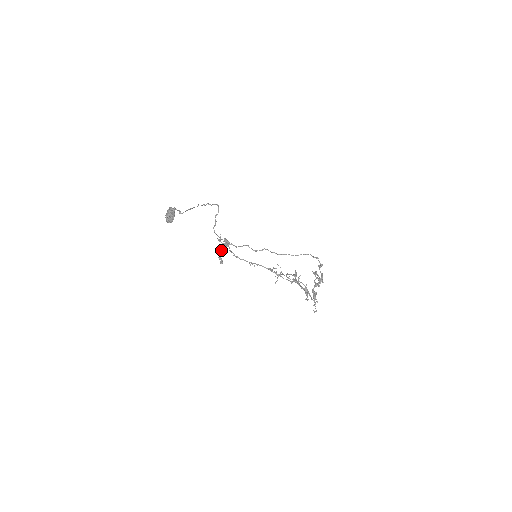
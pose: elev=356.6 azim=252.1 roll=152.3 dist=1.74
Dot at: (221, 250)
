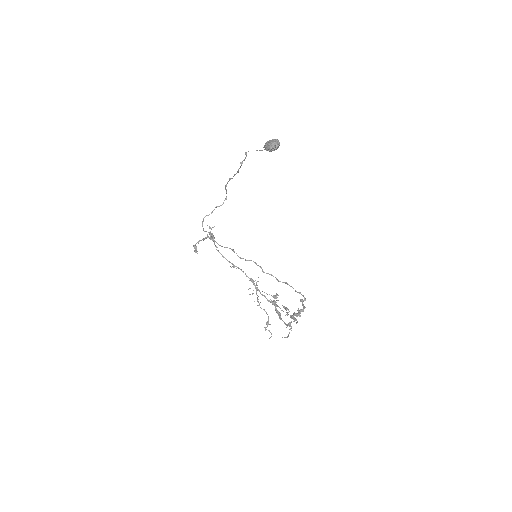
Dot at: (199, 241)
